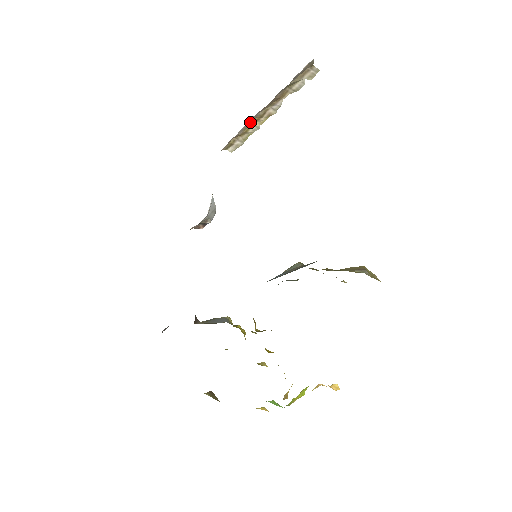
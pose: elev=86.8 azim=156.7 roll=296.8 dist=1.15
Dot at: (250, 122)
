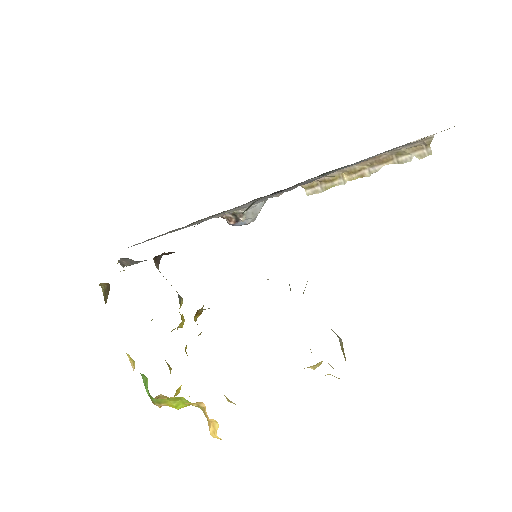
Dot at: (342, 172)
